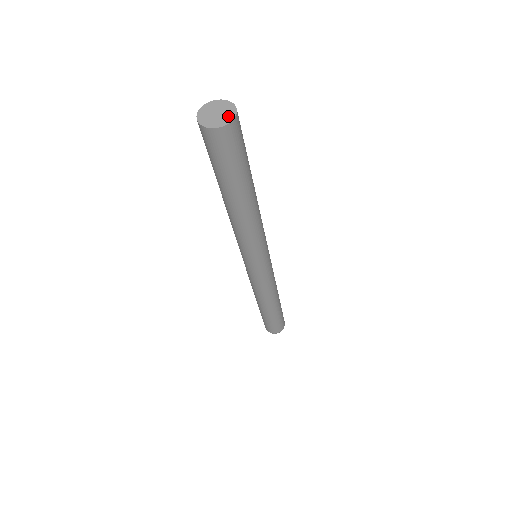
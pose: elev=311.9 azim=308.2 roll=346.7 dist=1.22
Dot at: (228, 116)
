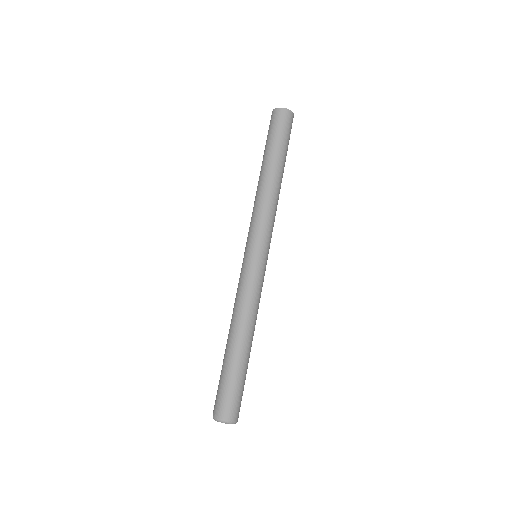
Dot at: (286, 111)
